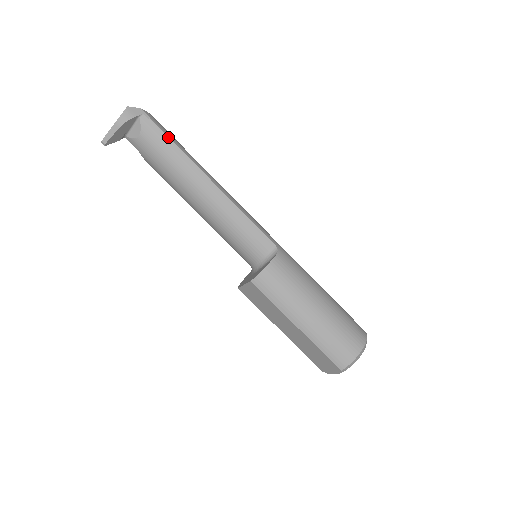
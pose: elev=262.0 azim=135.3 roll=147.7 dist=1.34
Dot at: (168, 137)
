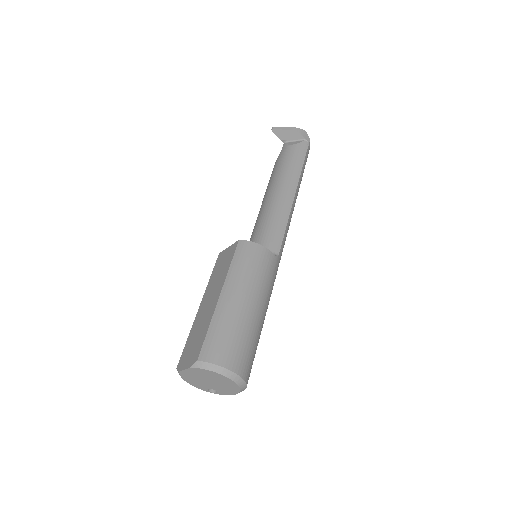
Dot at: (305, 159)
